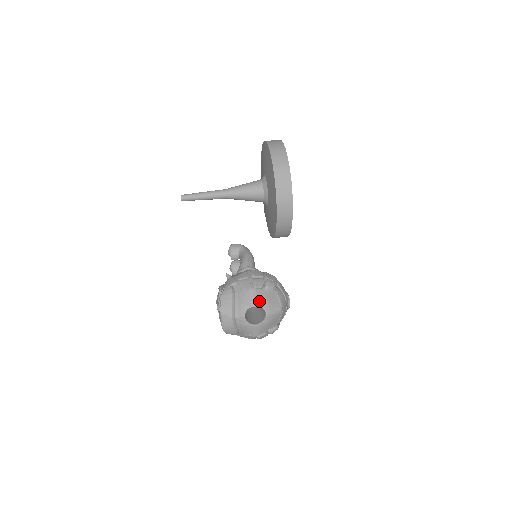
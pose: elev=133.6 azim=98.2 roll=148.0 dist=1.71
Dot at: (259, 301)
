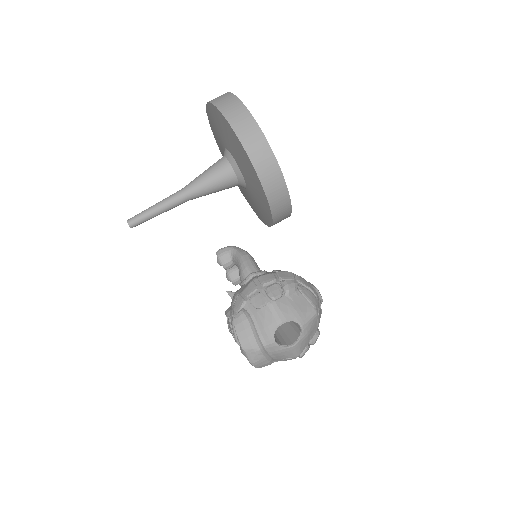
Dot at: (285, 315)
